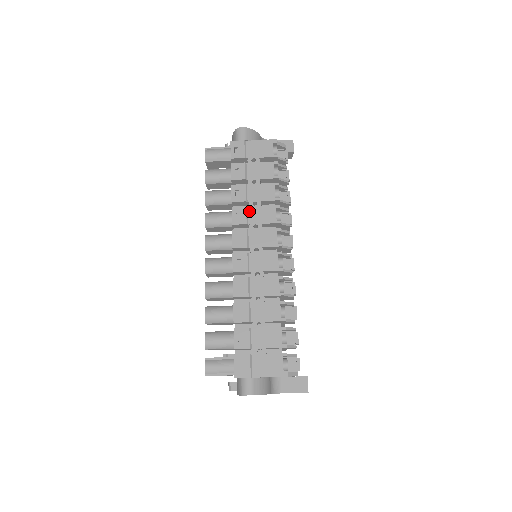
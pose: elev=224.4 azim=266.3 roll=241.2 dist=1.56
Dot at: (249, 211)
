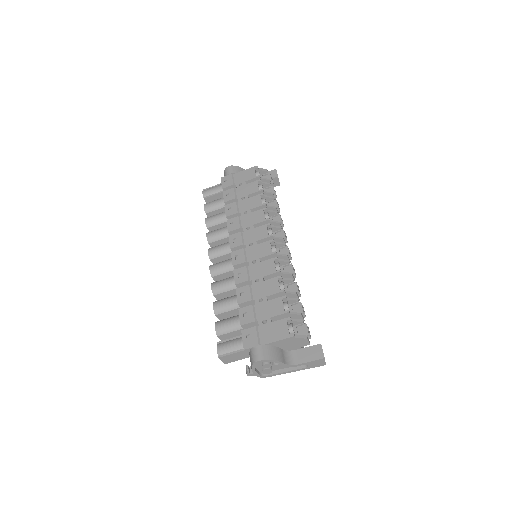
Dot at: (241, 219)
